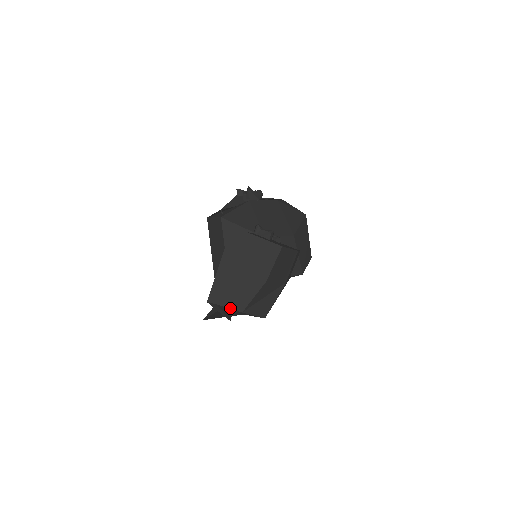
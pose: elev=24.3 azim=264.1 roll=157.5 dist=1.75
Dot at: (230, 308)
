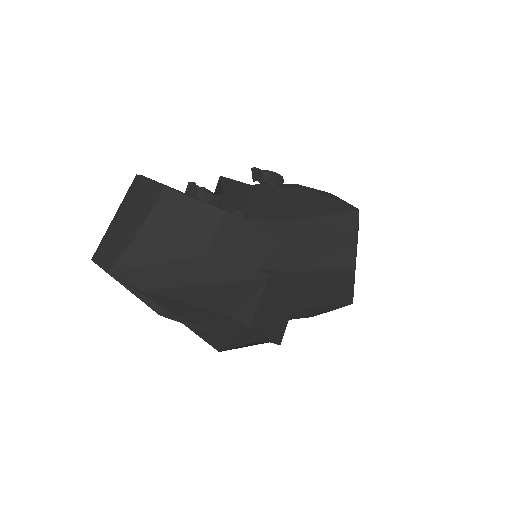
Dot at: (101, 266)
